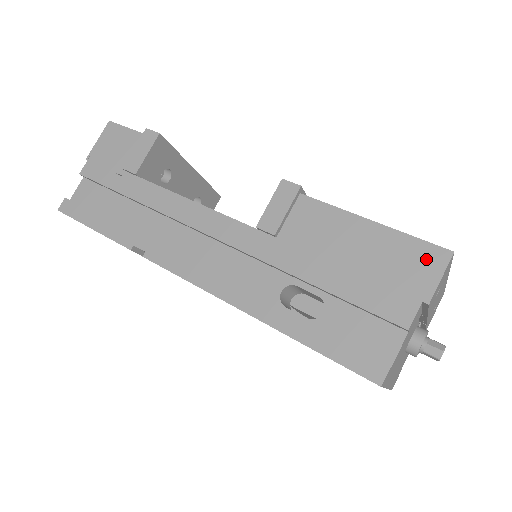
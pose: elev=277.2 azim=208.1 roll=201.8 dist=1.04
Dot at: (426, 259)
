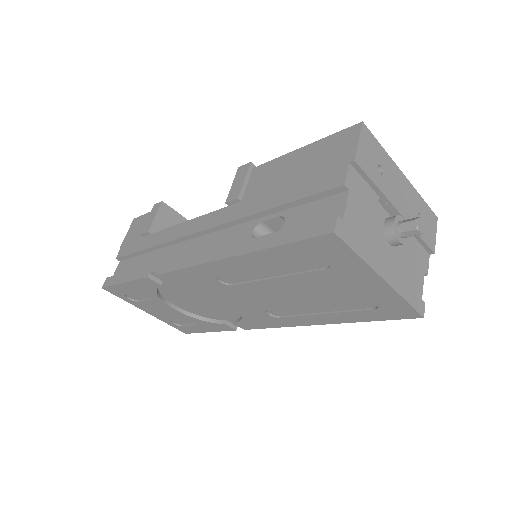
Dot at: (344, 139)
